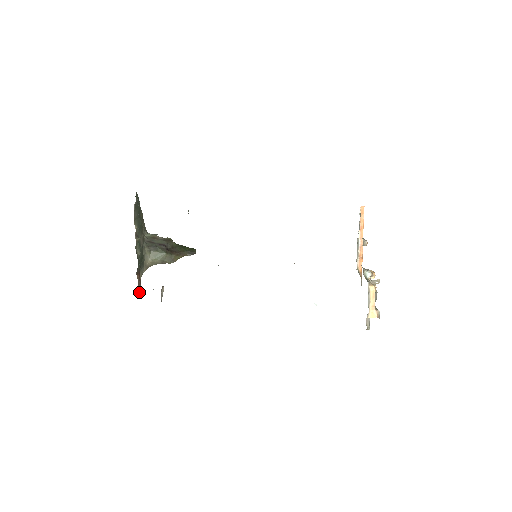
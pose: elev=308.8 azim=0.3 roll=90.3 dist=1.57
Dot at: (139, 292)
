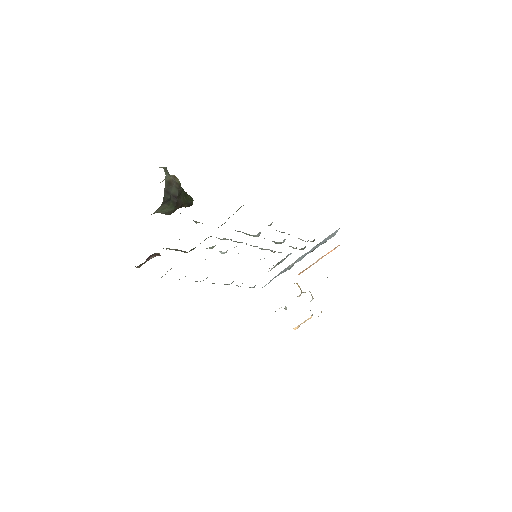
Dot at: occluded
